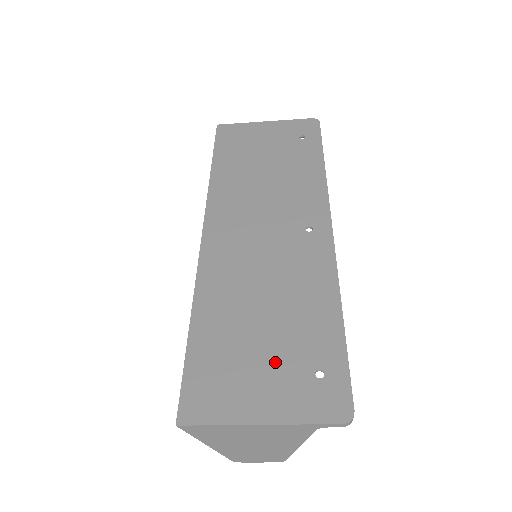
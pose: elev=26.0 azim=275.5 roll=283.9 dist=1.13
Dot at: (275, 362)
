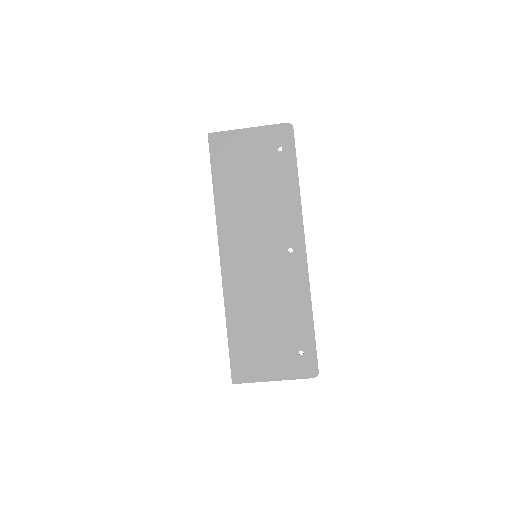
Dot at: (277, 348)
